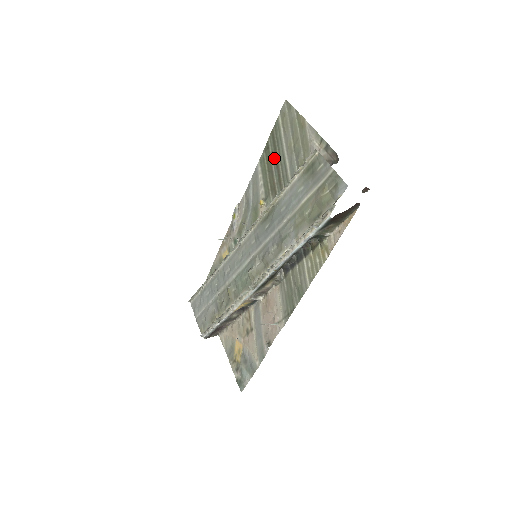
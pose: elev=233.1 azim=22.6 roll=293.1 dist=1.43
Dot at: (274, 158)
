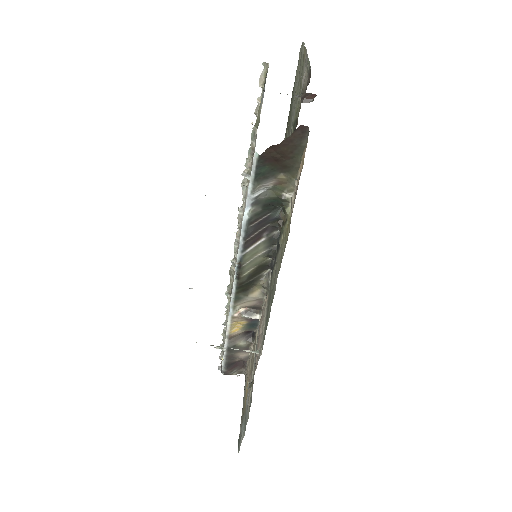
Dot at: (289, 122)
